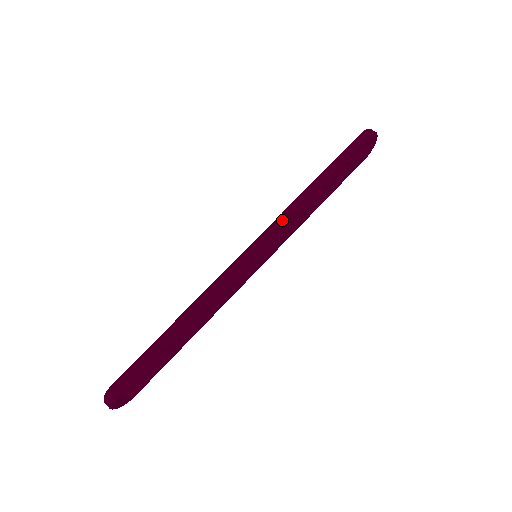
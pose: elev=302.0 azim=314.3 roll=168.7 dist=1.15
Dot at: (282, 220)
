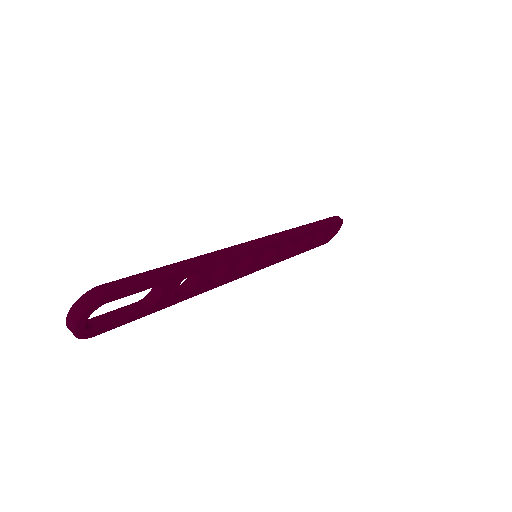
Dot at: (288, 234)
